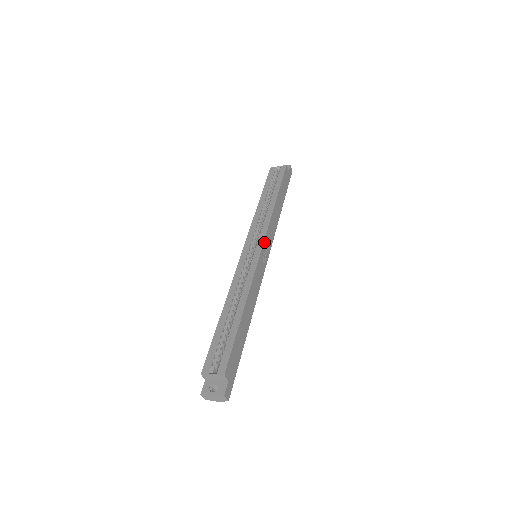
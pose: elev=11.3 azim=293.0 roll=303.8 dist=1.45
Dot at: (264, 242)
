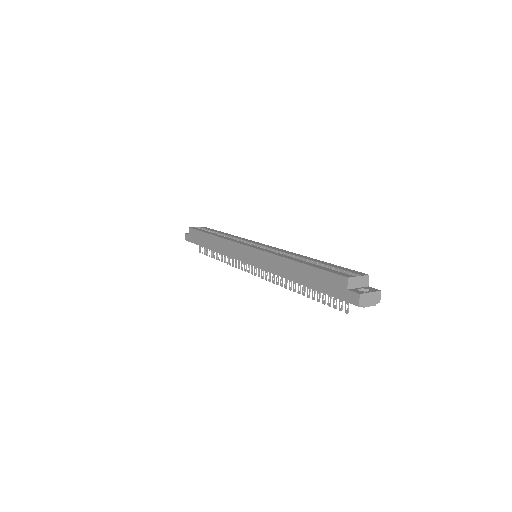
Dot at: occluded
